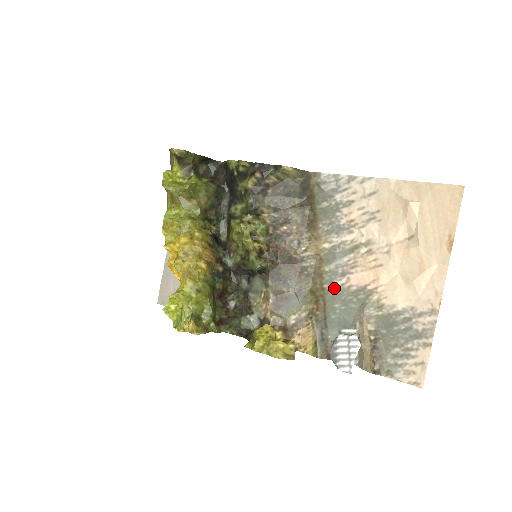
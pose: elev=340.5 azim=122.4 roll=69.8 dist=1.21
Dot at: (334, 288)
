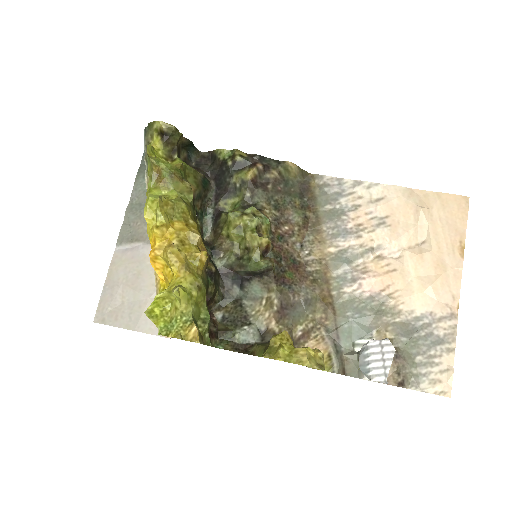
Dot at: (344, 295)
